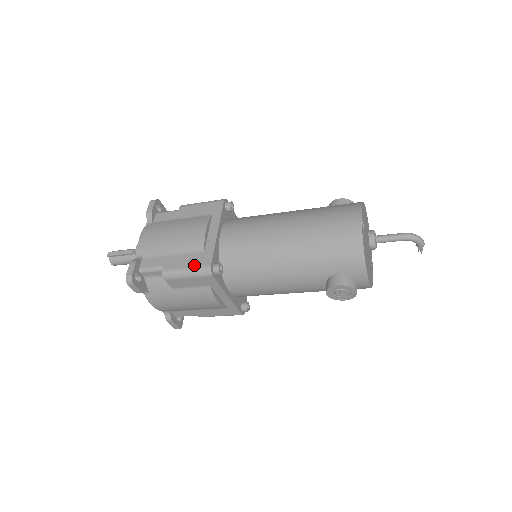
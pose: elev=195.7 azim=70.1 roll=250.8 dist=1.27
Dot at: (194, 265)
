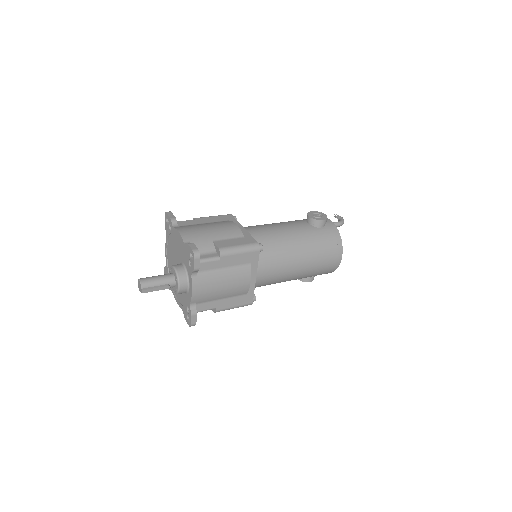
Dot at: (241, 305)
